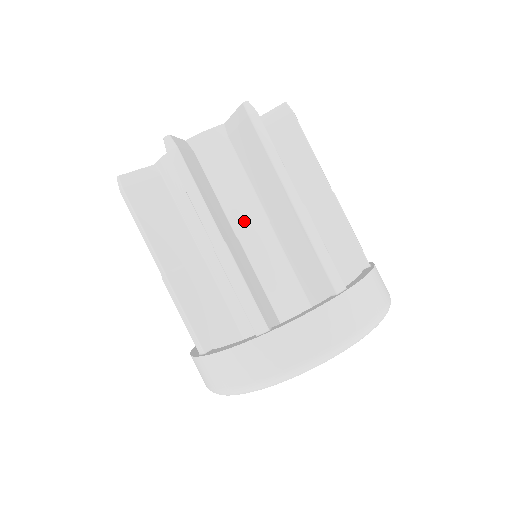
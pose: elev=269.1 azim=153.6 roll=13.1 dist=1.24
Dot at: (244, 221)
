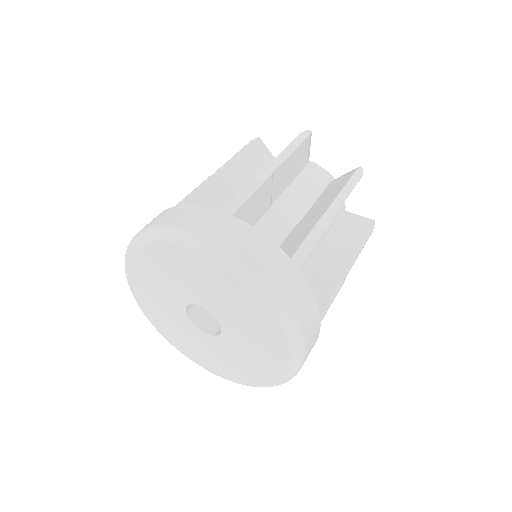
Dot at: occluded
